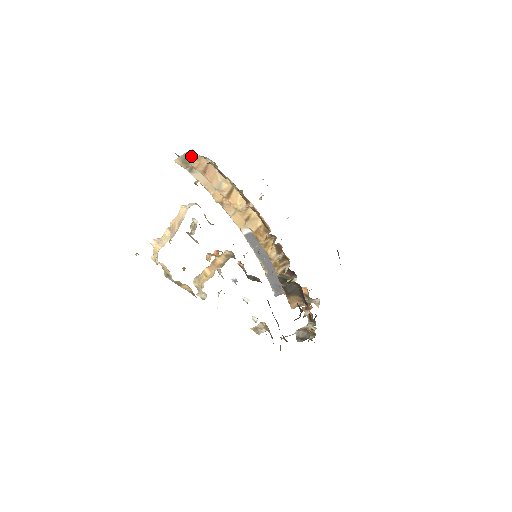
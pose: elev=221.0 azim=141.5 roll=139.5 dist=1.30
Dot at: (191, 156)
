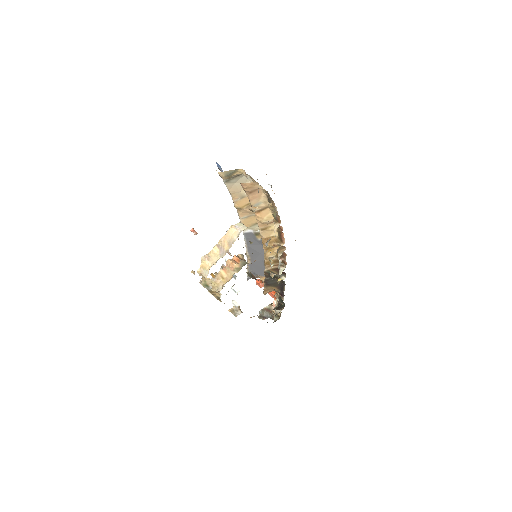
Dot at: (237, 173)
